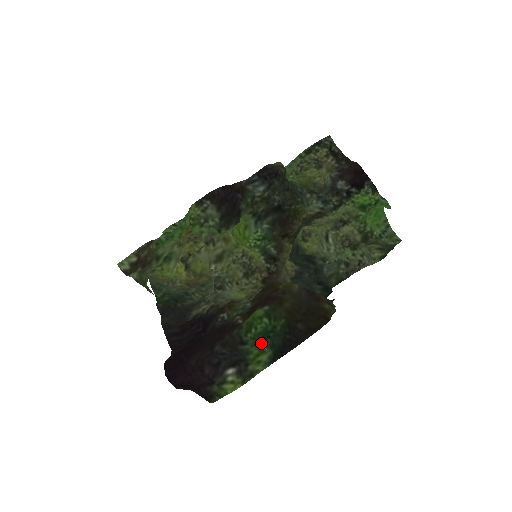
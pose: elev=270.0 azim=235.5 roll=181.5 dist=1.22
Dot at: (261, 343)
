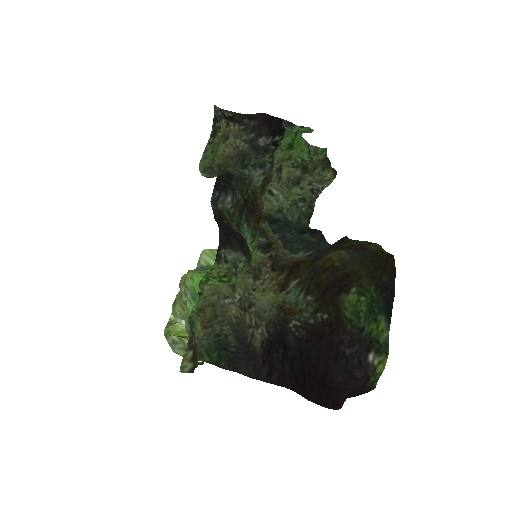
Dot at: (372, 317)
